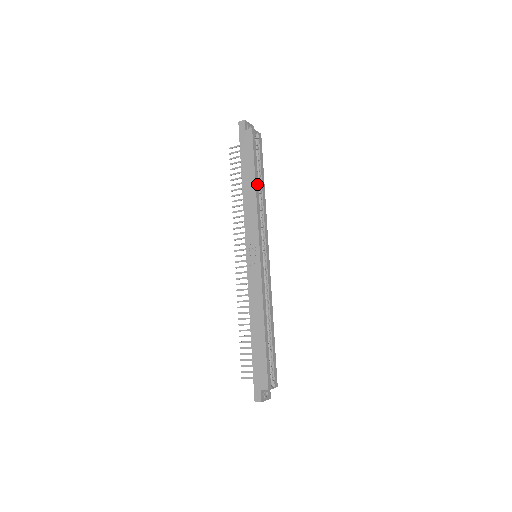
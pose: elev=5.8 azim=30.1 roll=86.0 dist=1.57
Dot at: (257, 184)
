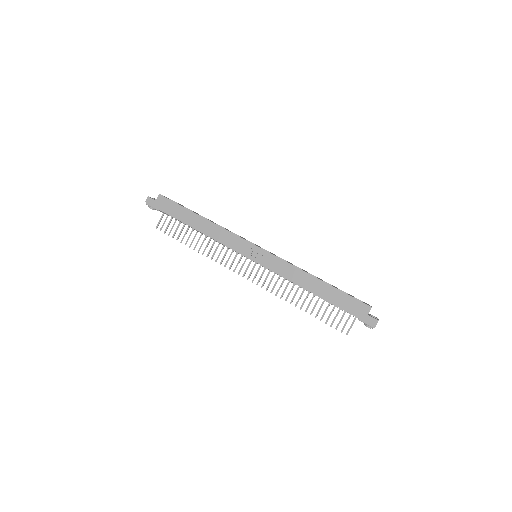
Dot at: (203, 217)
